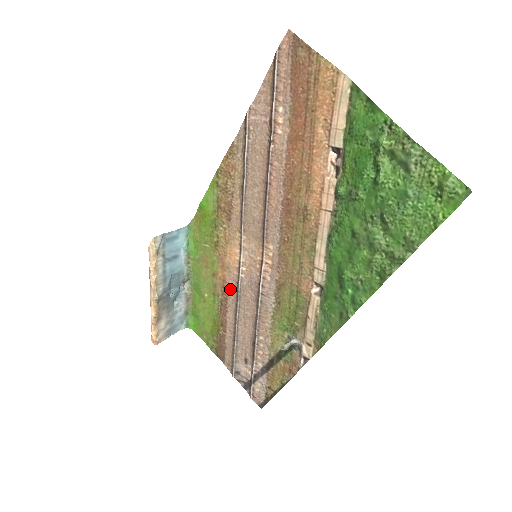
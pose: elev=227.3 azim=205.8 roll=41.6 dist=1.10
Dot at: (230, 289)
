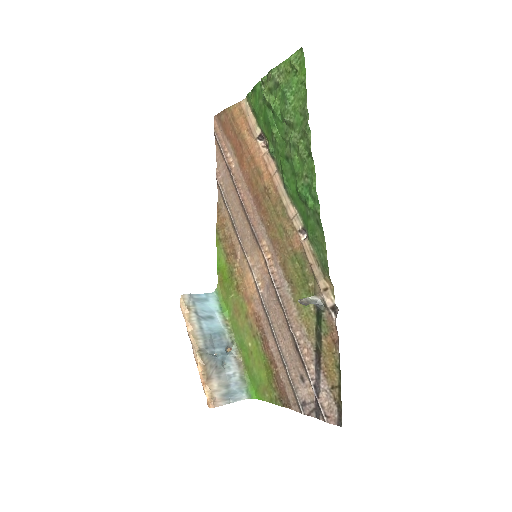
Dot at: (261, 316)
